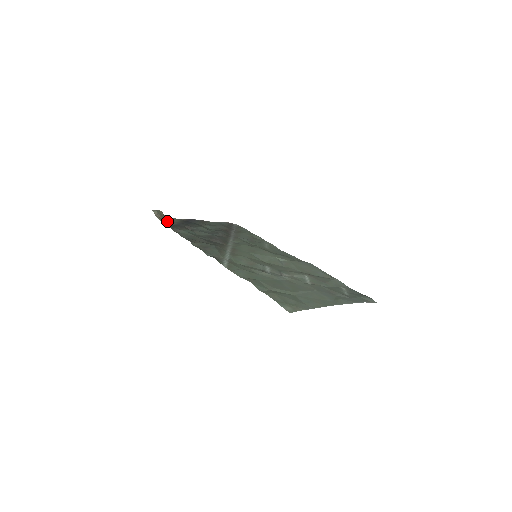
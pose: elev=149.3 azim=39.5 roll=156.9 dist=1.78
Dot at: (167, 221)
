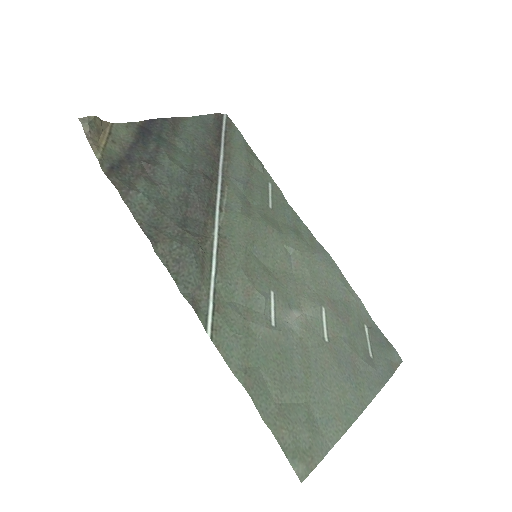
Dot at: (108, 147)
